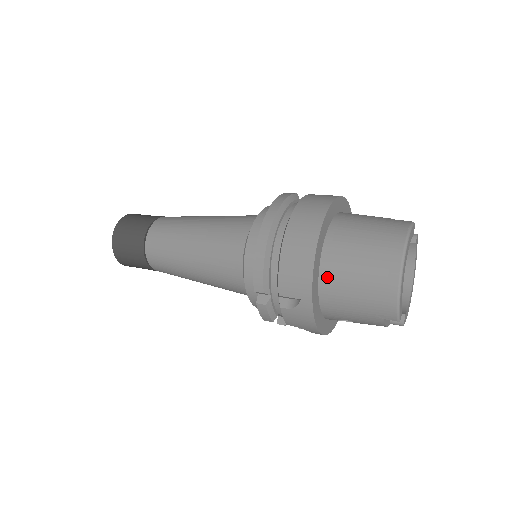
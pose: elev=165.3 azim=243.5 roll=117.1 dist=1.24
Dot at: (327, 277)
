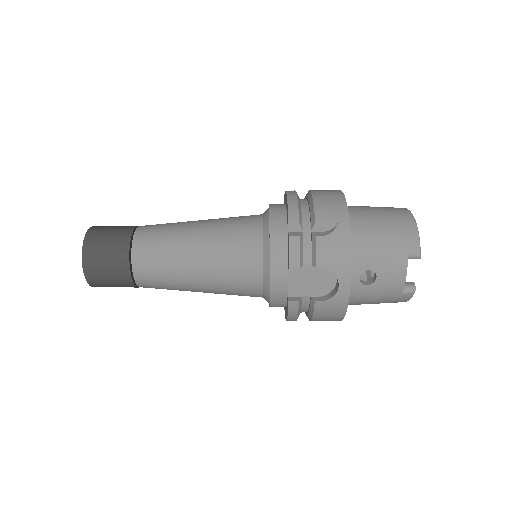
Dot at: (353, 218)
